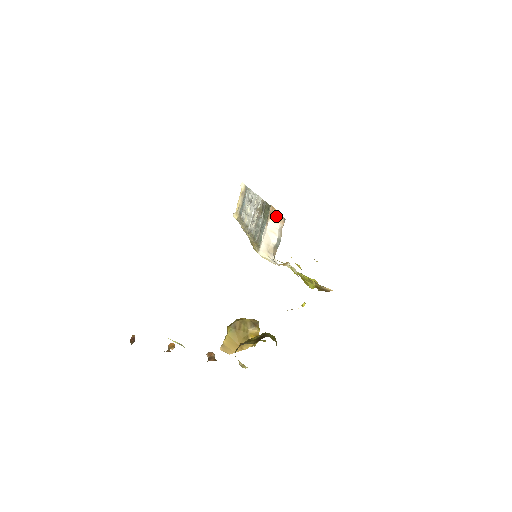
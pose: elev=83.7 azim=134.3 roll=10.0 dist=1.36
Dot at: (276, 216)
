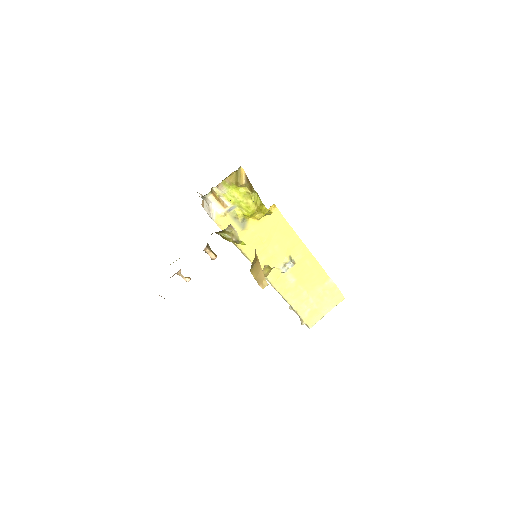
Dot at: (203, 203)
